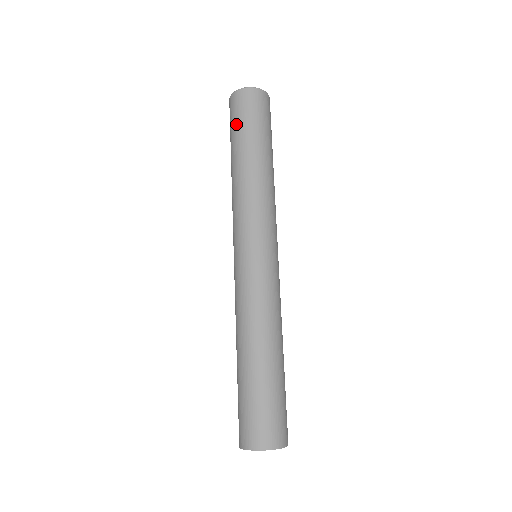
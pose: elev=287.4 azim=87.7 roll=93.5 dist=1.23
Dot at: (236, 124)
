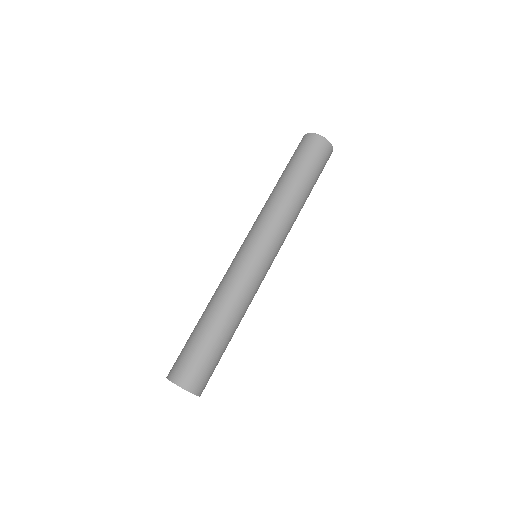
Dot at: (291, 158)
